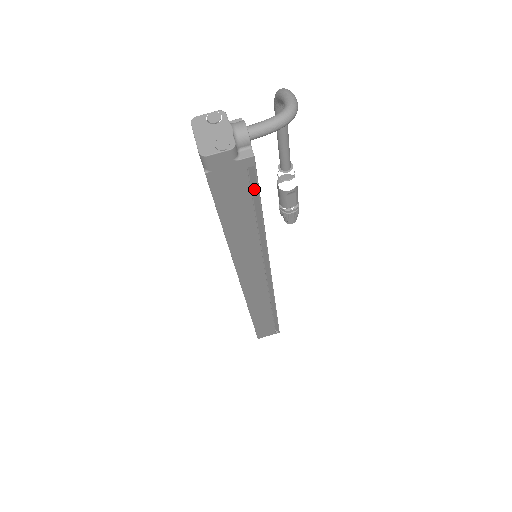
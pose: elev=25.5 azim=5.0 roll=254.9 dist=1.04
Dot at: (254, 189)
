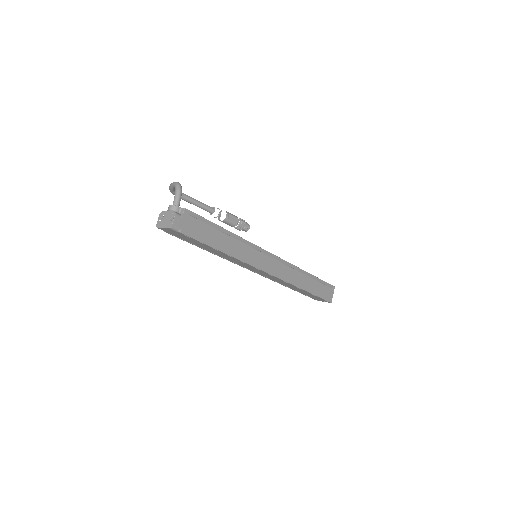
Dot at: (204, 221)
